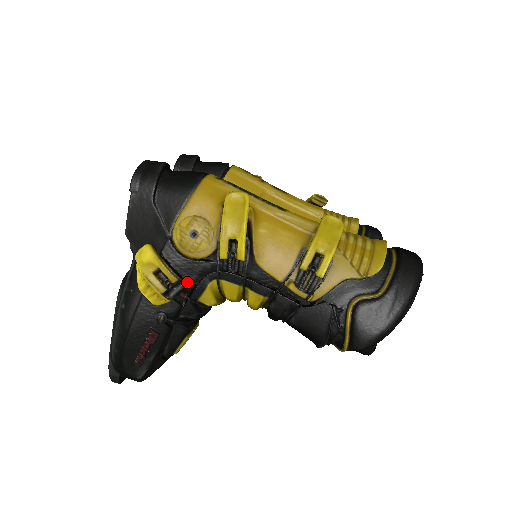
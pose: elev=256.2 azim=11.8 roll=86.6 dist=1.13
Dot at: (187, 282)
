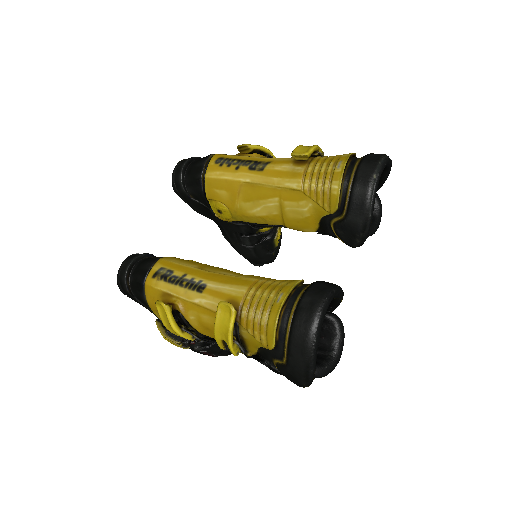
Dot at: occluded
